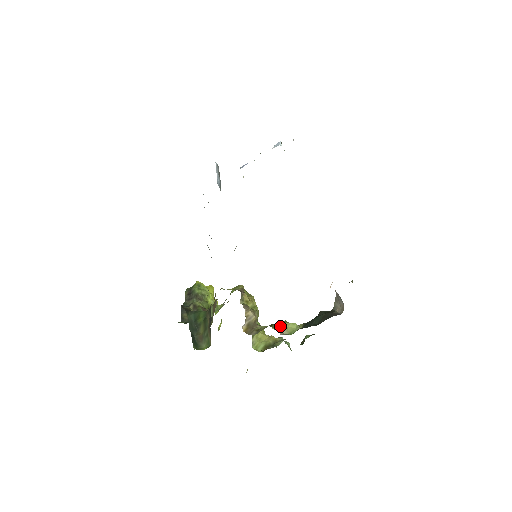
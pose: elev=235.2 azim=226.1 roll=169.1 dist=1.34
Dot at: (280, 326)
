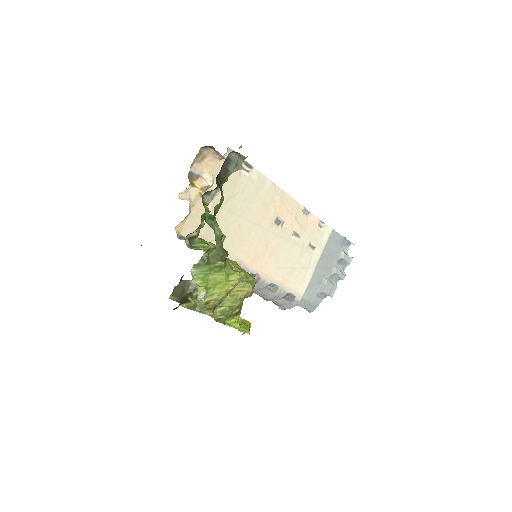
Dot at: occluded
